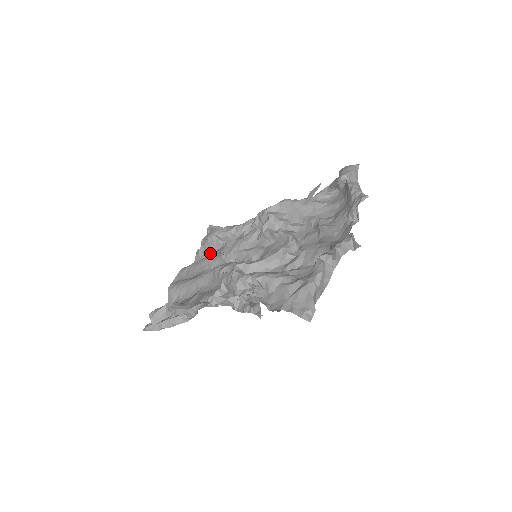
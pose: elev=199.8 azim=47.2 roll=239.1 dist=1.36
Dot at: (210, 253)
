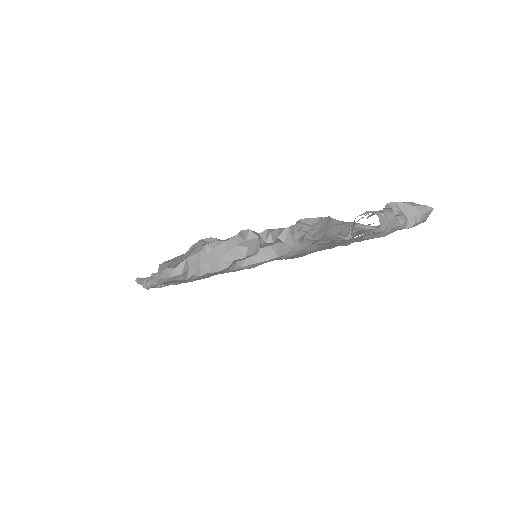
Dot at: occluded
